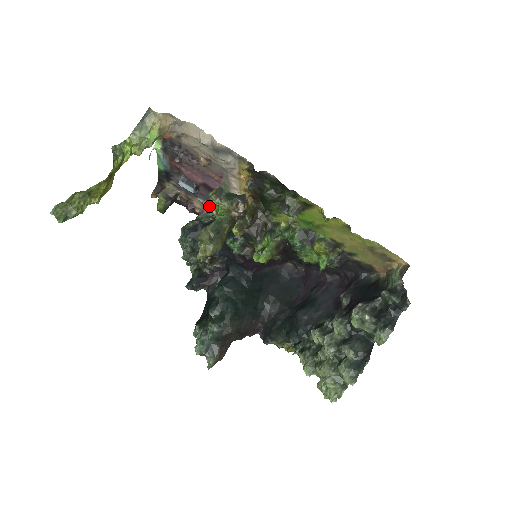
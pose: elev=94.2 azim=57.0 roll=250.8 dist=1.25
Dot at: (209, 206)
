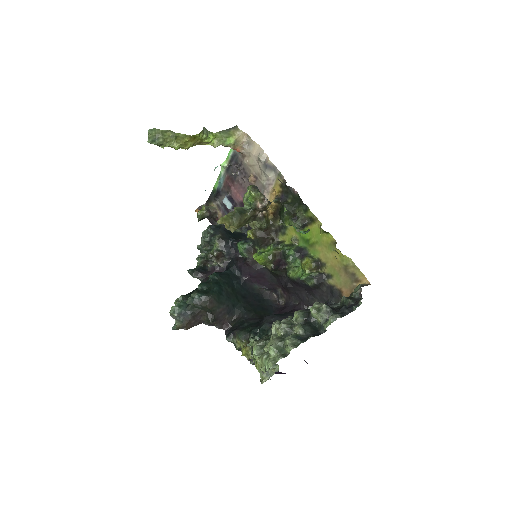
Dot at: occluded
